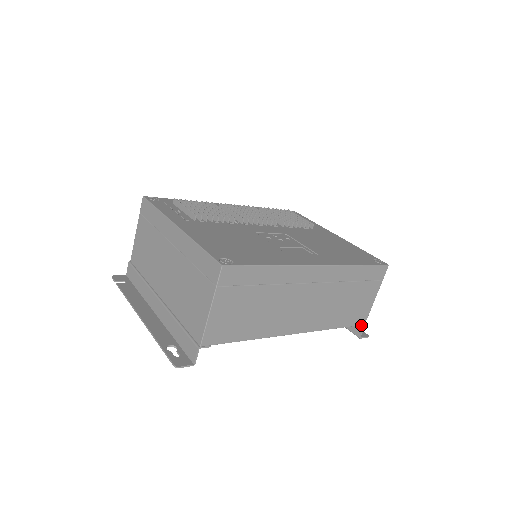
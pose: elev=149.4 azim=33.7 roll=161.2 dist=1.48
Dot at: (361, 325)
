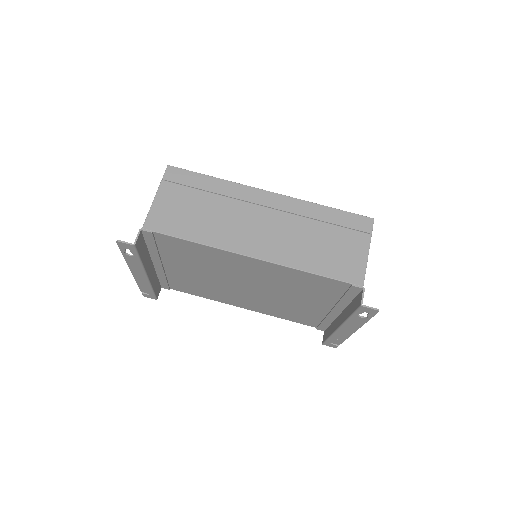
Dot at: (357, 285)
